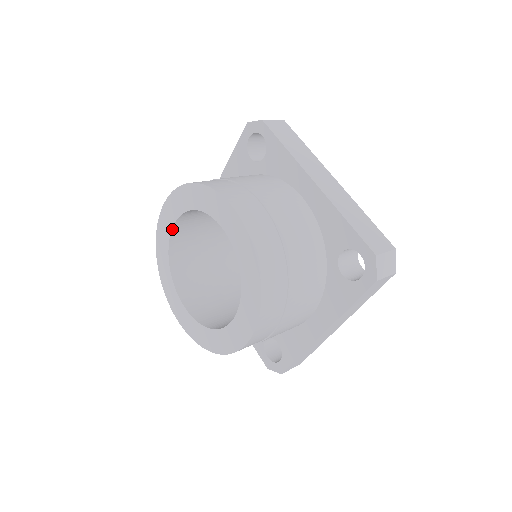
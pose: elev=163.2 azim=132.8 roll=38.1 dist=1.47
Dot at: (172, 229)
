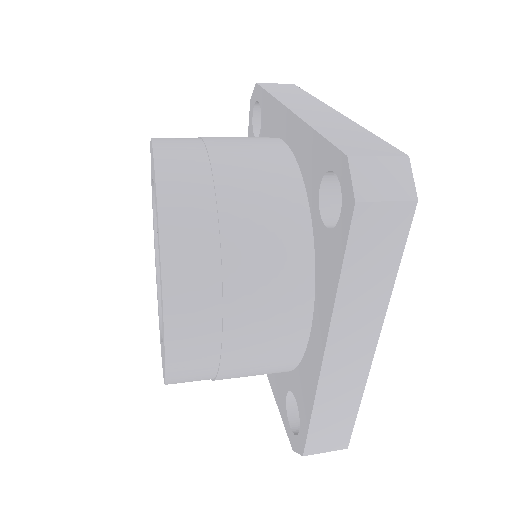
Dot at: (155, 229)
